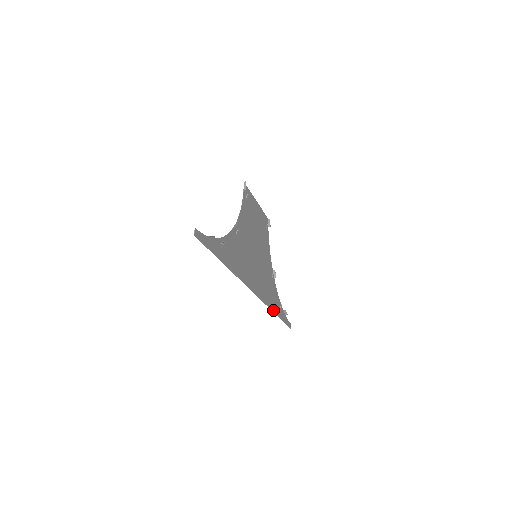
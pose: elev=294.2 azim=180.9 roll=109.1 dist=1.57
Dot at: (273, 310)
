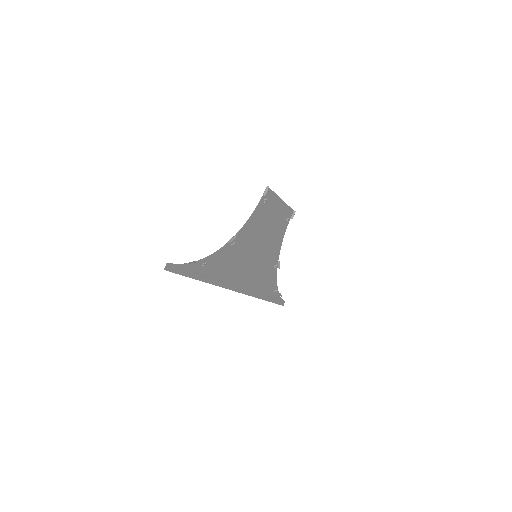
Dot at: (262, 298)
